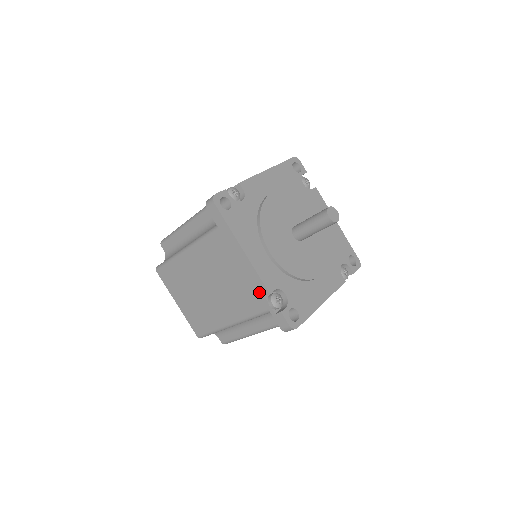
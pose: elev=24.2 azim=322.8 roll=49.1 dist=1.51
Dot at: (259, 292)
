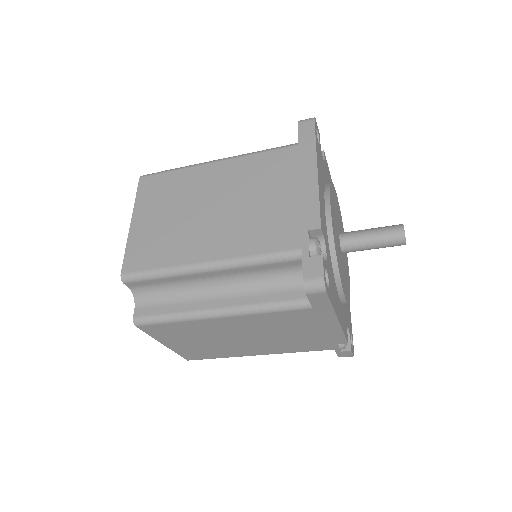
Dot at: (303, 224)
